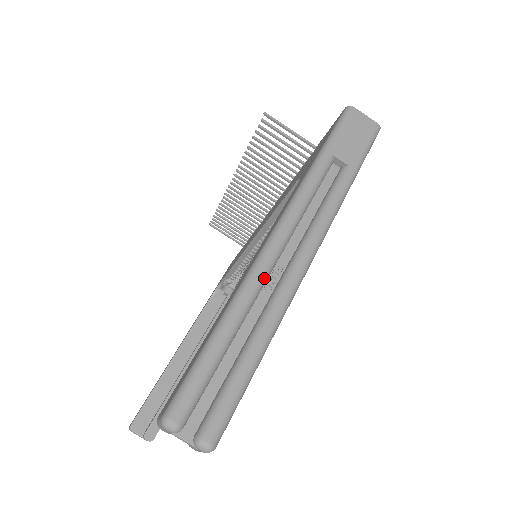
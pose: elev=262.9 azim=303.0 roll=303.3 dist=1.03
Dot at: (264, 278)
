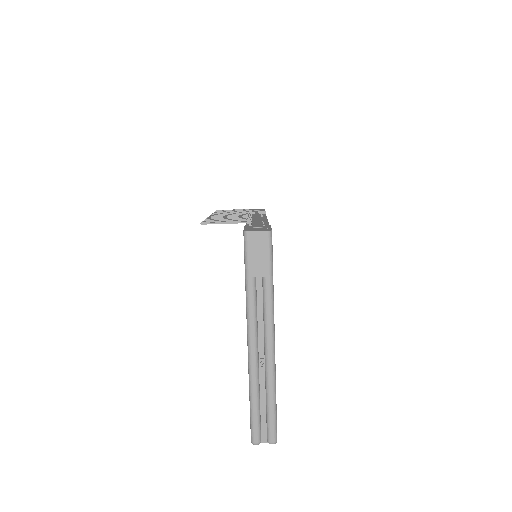
Dot at: (257, 369)
